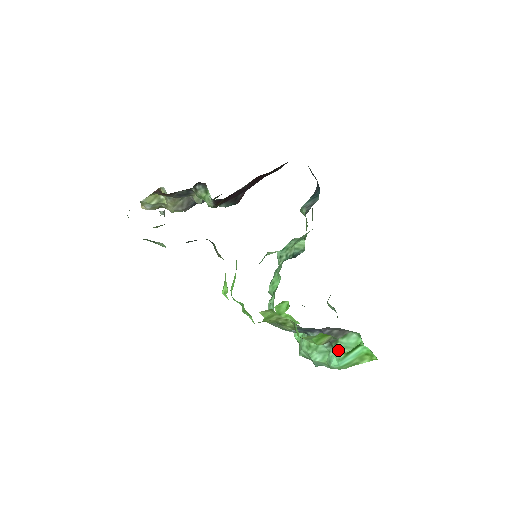
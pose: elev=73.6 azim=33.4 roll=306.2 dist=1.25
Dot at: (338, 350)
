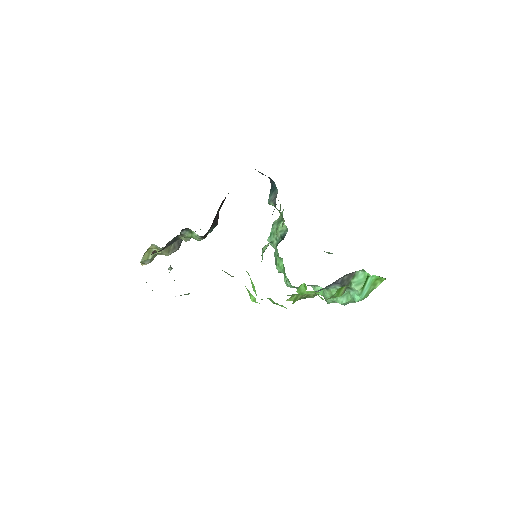
Dot at: (355, 289)
